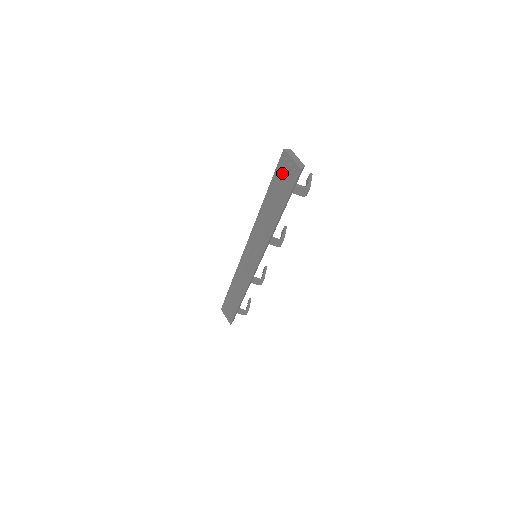
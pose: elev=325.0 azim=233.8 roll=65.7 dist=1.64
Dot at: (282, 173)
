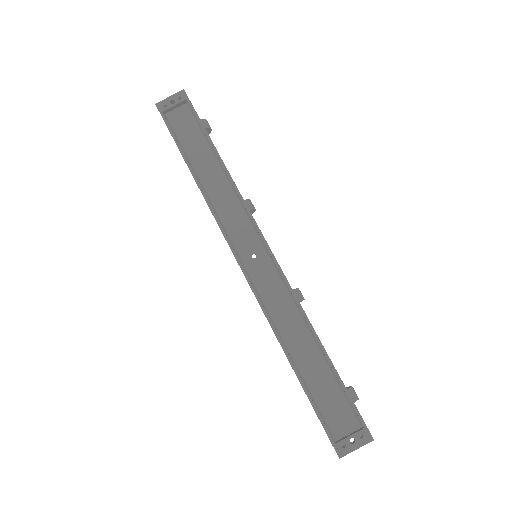
Dot at: (176, 131)
